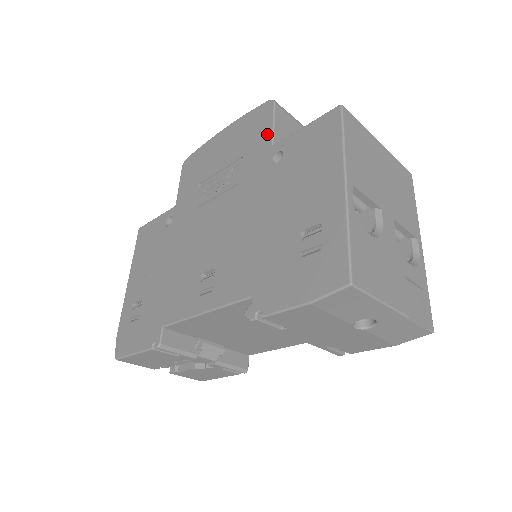
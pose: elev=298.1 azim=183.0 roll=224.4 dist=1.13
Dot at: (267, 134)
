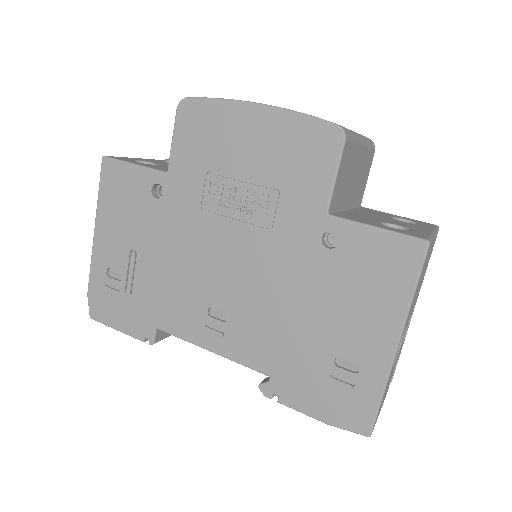
Dot at: (323, 188)
